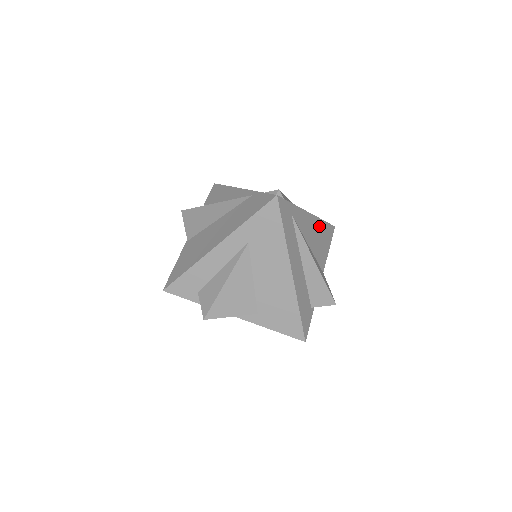
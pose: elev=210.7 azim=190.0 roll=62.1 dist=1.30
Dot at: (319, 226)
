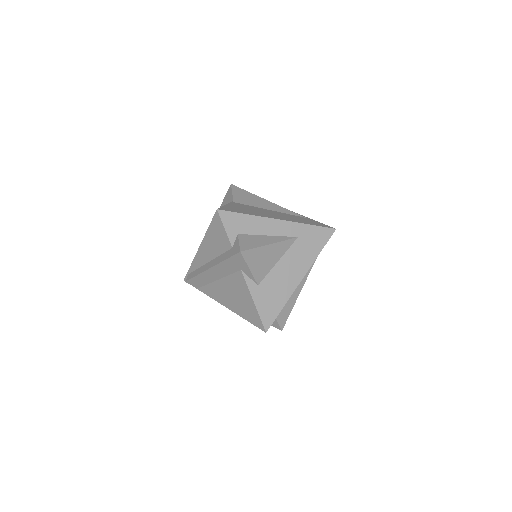
Dot at: occluded
